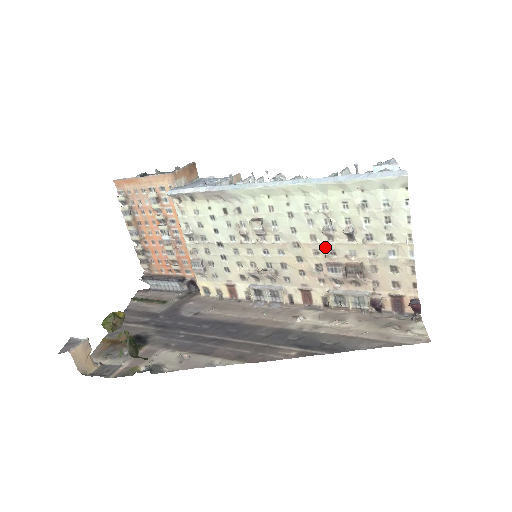
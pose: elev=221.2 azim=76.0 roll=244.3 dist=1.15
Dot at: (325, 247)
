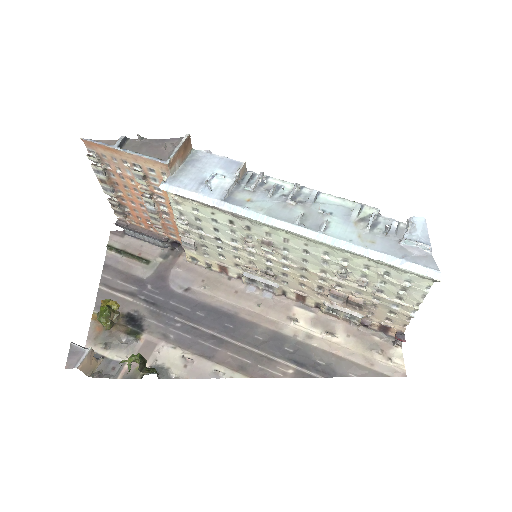
Dot at: (333, 281)
